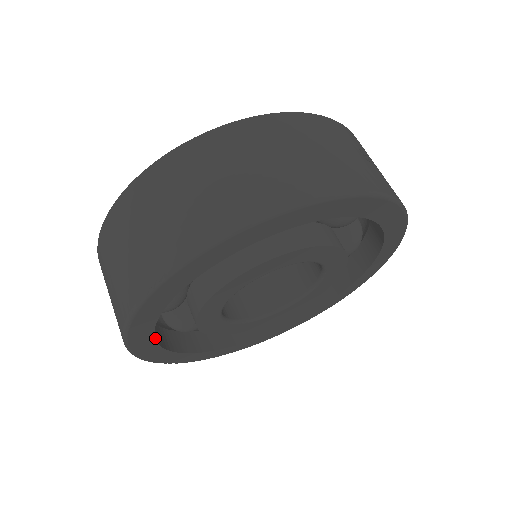
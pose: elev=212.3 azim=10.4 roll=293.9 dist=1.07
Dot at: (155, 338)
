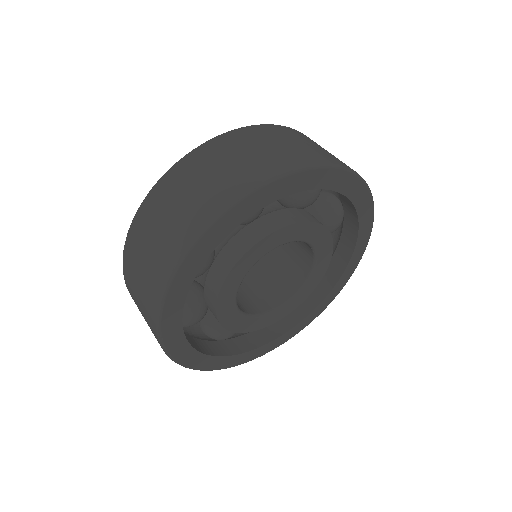
Dot at: (185, 294)
